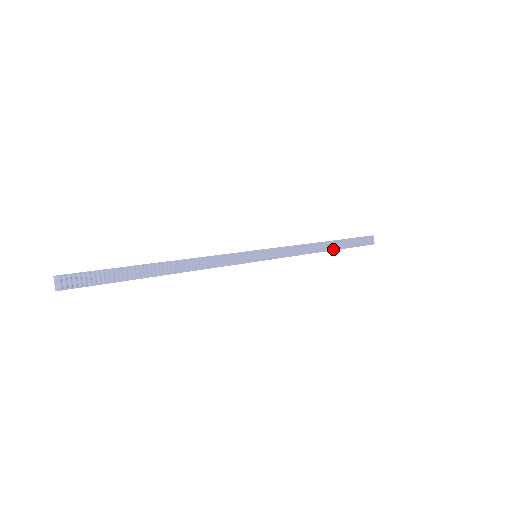
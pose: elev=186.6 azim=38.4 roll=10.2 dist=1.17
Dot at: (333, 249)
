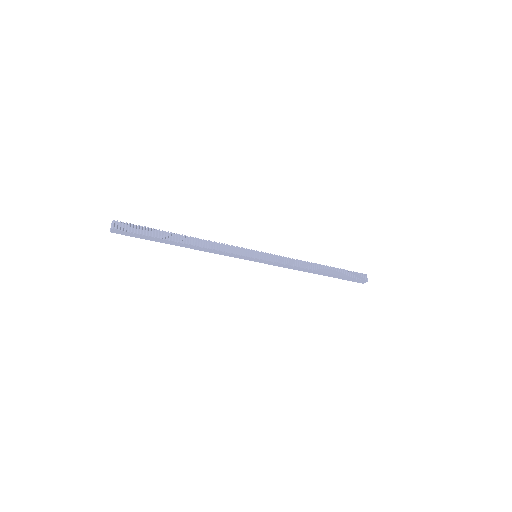
Dot at: (326, 272)
